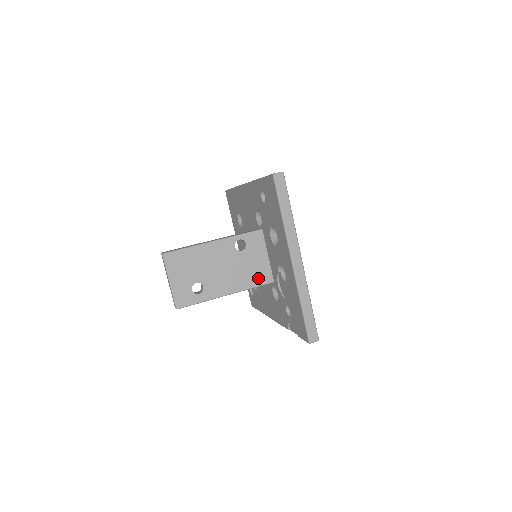
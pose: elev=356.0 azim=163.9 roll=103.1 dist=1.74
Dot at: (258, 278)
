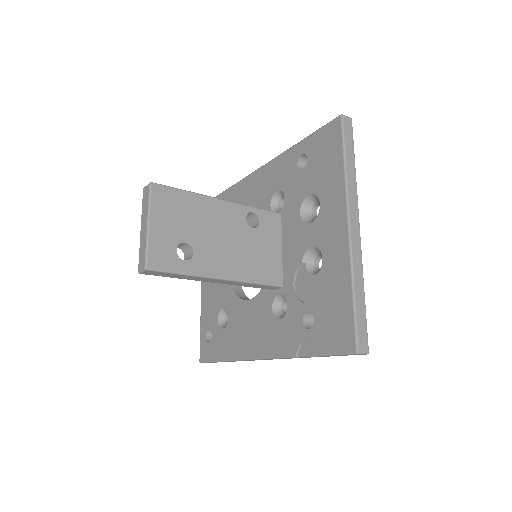
Dot at: (265, 273)
